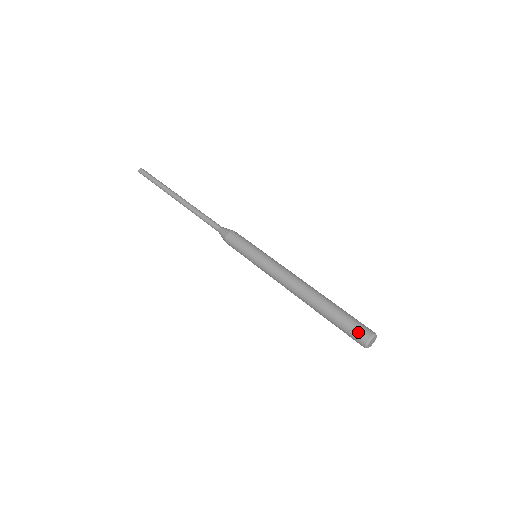
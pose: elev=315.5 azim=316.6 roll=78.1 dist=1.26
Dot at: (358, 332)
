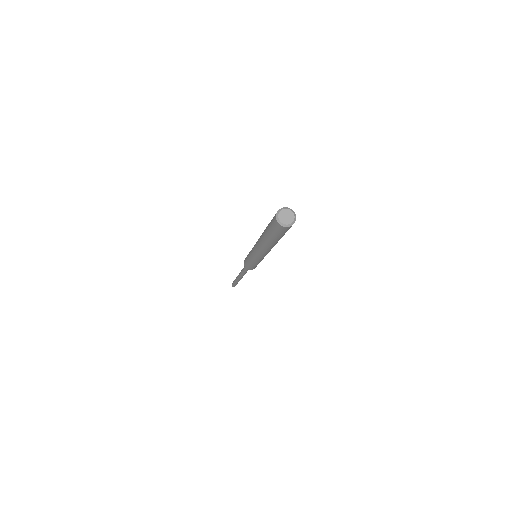
Dot at: occluded
